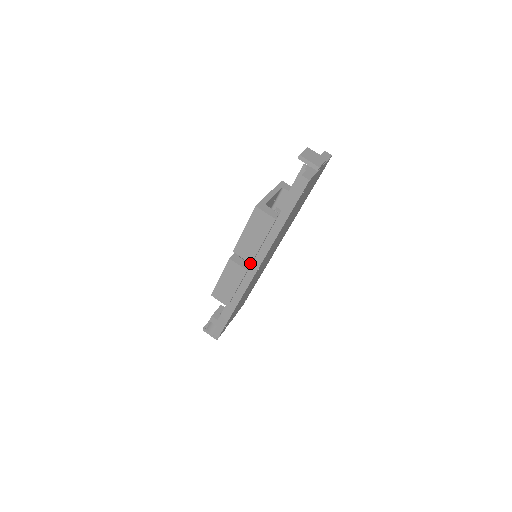
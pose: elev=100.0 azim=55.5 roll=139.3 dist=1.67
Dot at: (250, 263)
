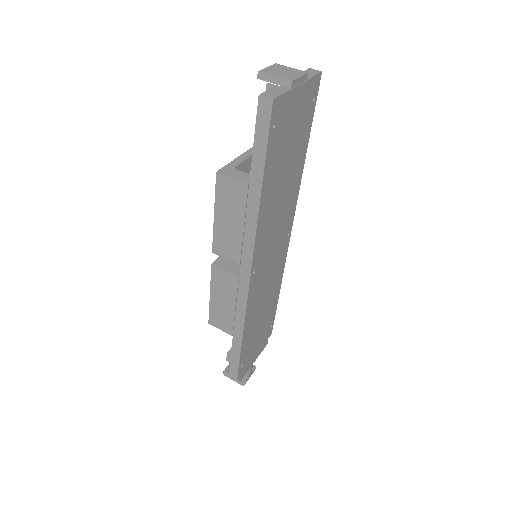
Dot at: (238, 264)
